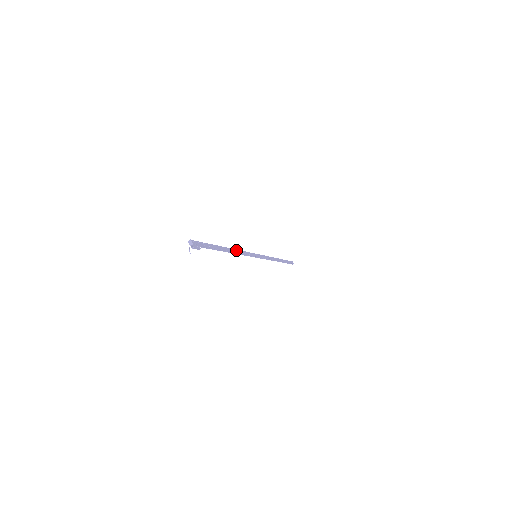
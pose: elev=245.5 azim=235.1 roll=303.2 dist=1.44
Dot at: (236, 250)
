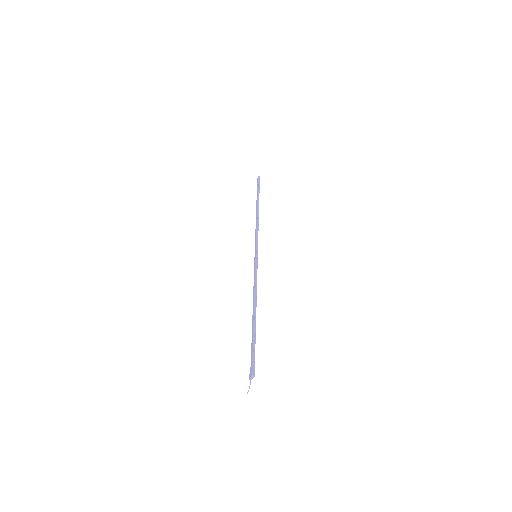
Dot at: (256, 296)
